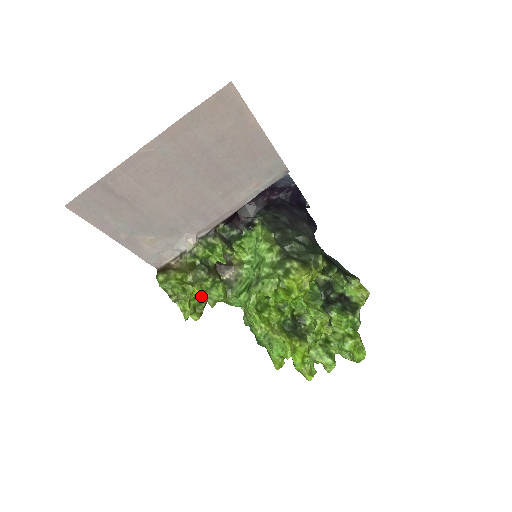
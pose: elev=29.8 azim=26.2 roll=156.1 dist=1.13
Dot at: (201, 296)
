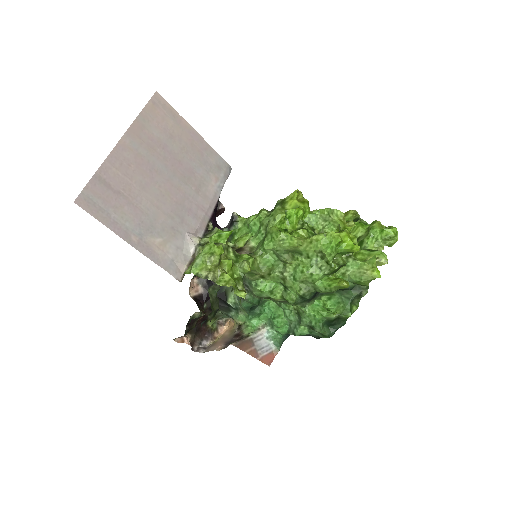
Dot at: (234, 276)
